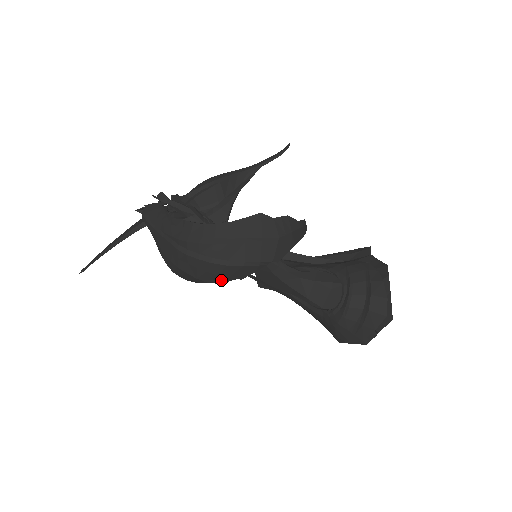
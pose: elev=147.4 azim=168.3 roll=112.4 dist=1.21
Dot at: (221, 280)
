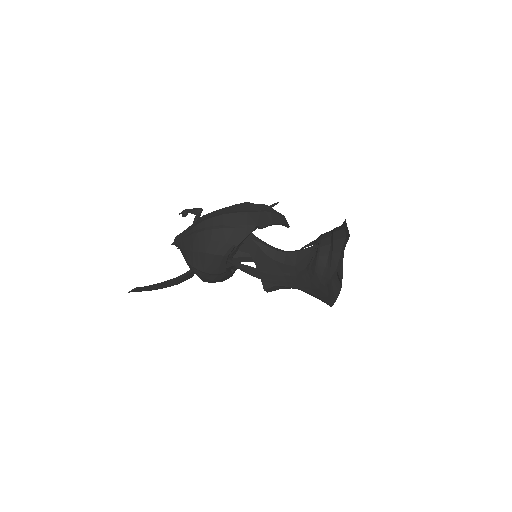
Dot at: (223, 249)
